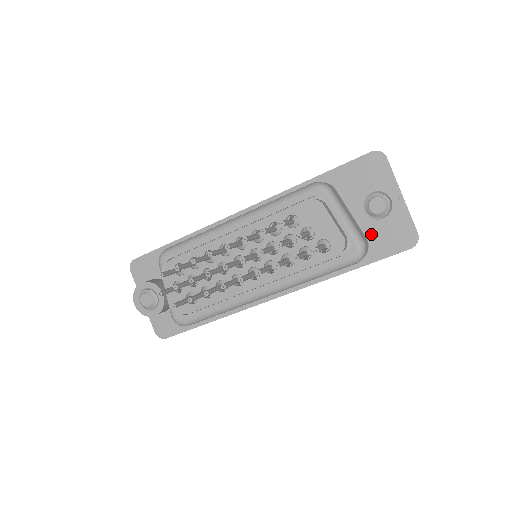
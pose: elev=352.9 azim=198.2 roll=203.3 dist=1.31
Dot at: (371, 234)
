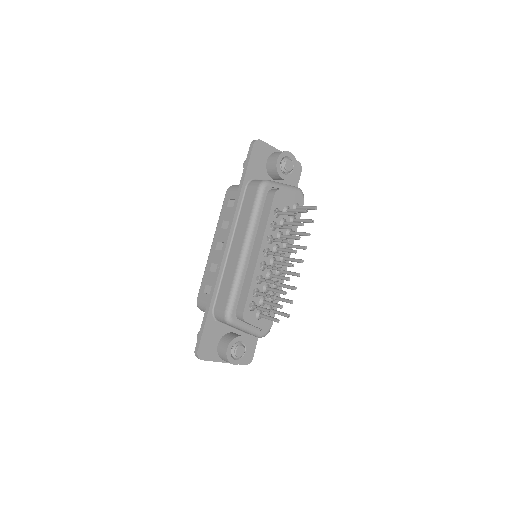
Dot at: (285, 183)
